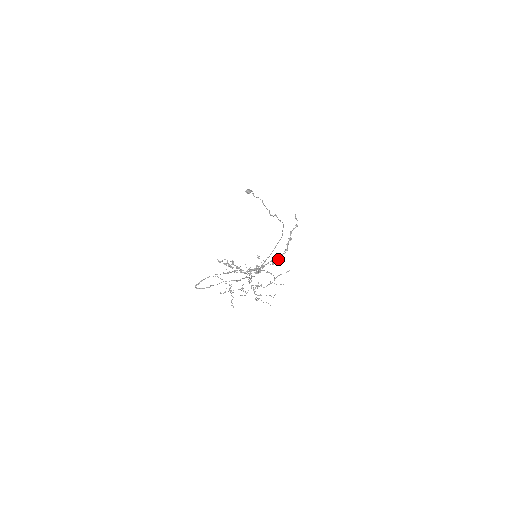
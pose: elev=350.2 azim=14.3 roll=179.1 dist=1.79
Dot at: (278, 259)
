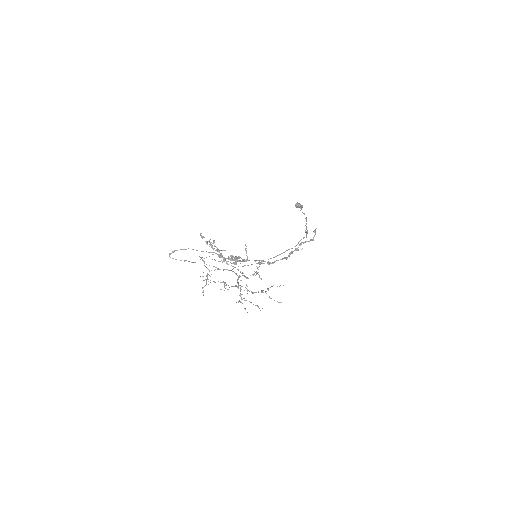
Dot at: (271, 263)
